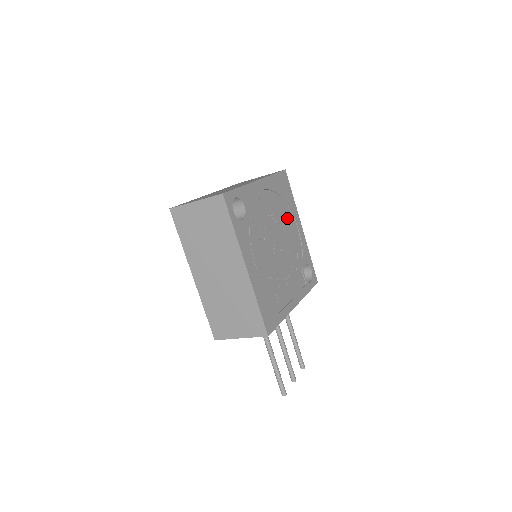
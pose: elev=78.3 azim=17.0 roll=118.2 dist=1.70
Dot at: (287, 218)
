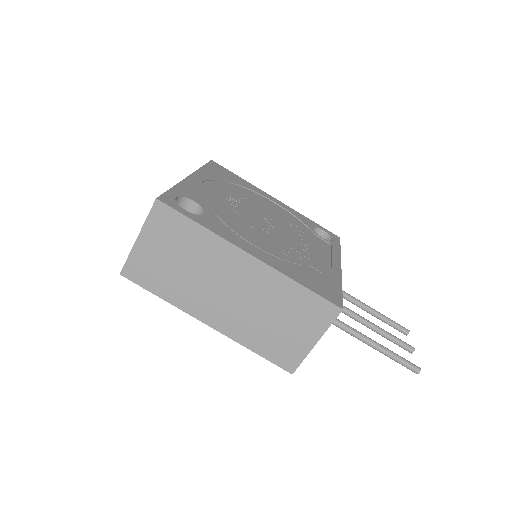
Dot at: (253, 197)
